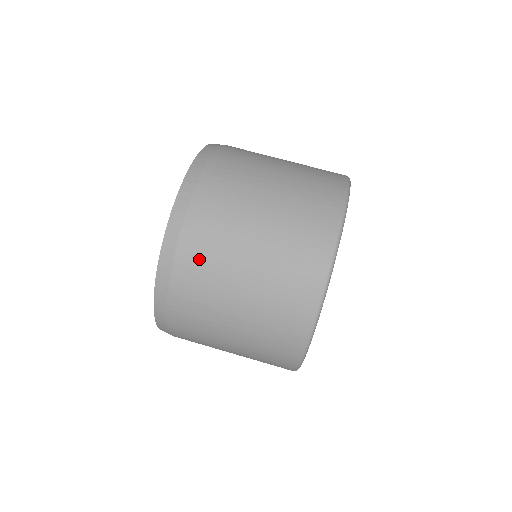
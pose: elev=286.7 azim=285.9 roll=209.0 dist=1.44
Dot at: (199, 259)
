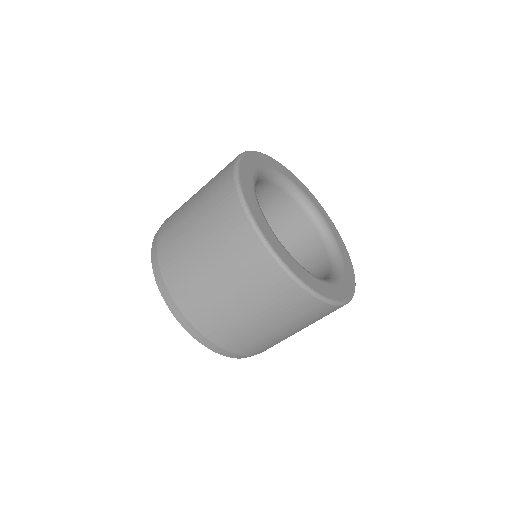
Dot at: occluded
